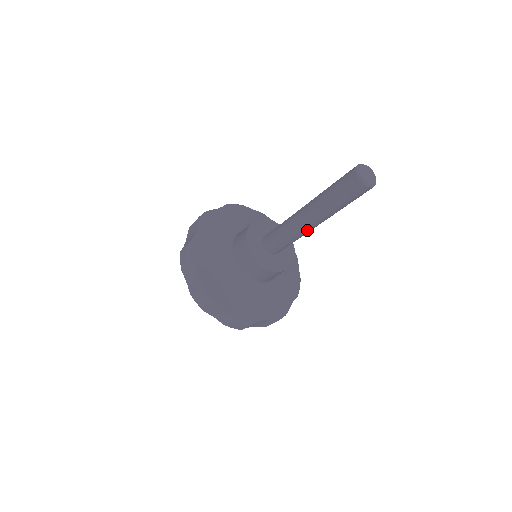
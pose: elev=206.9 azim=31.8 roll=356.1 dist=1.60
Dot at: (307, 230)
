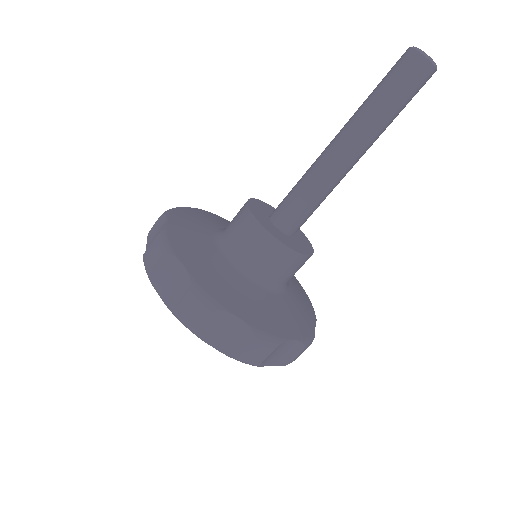
Dot at: (327, 158)
